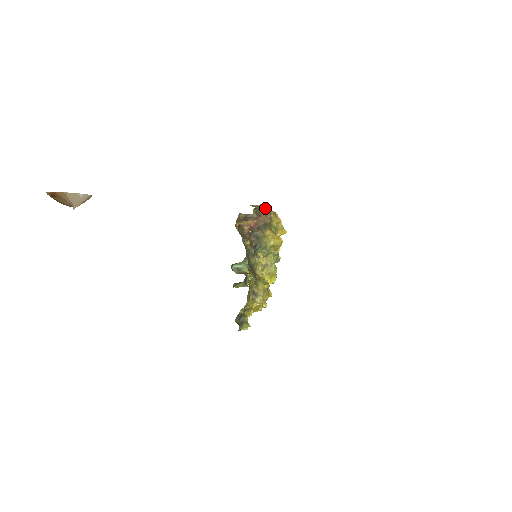
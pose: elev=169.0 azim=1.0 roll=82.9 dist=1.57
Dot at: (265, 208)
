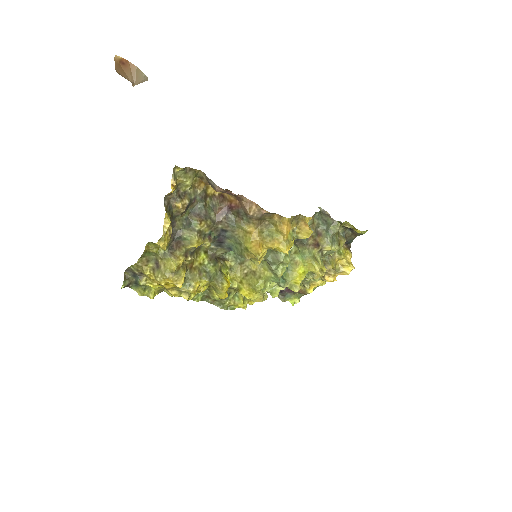
Dot at: (337, 225)
